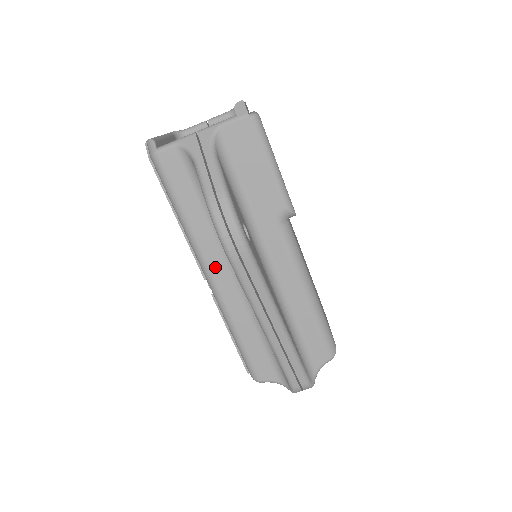
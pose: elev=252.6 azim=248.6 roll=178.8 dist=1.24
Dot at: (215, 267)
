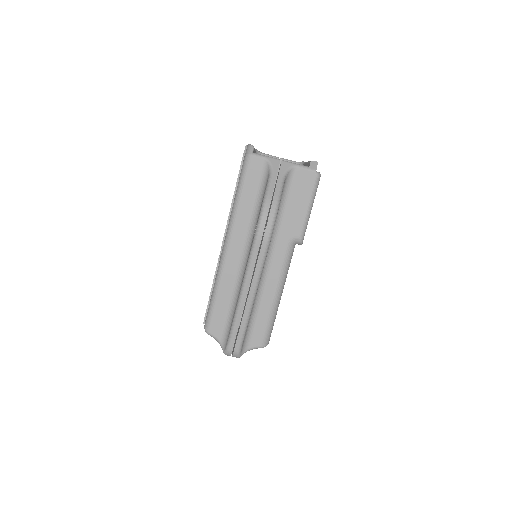
Dot at: (235, 242)
